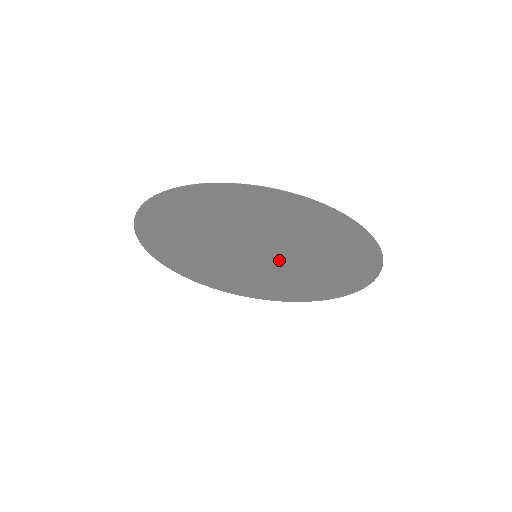
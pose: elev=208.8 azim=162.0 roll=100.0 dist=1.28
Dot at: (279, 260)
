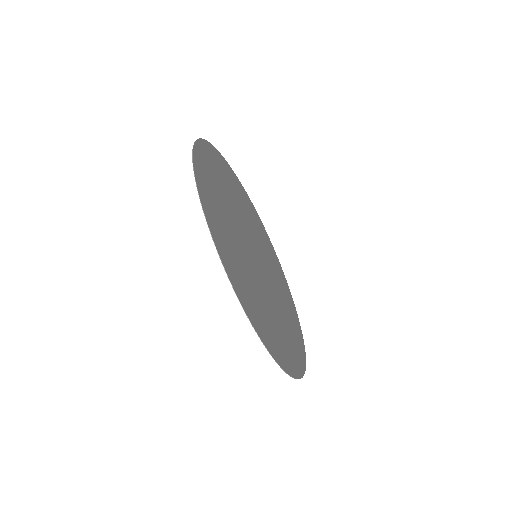
Dot at: (265, 269)
